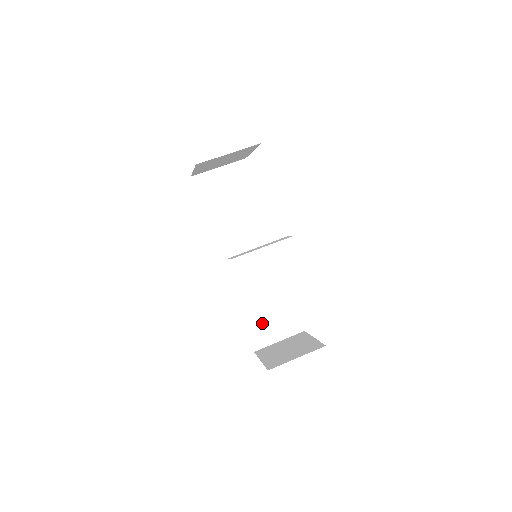
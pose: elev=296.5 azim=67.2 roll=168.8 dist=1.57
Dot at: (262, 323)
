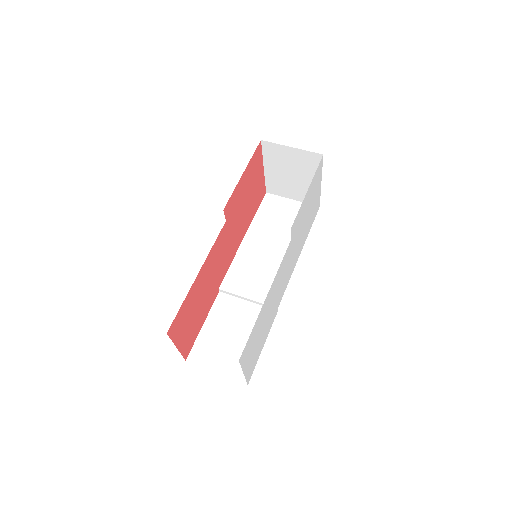
Dot at: (217, 341)
